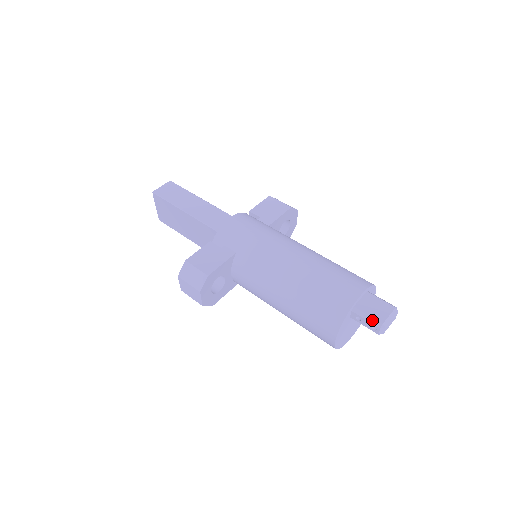
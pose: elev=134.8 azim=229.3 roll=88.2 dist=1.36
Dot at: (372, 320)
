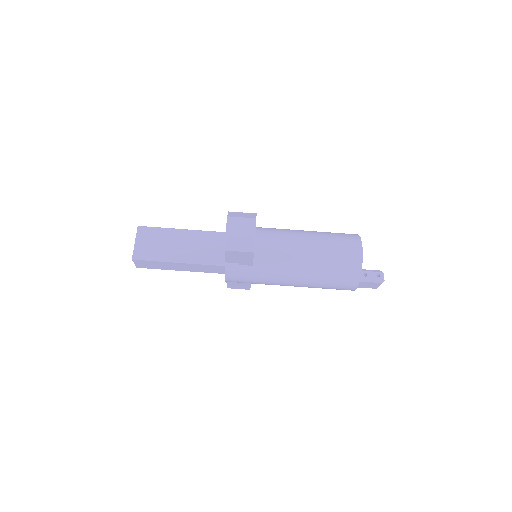
Dot at: occluded
